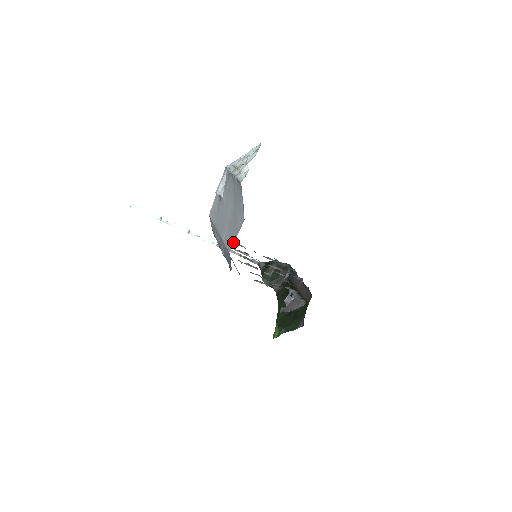
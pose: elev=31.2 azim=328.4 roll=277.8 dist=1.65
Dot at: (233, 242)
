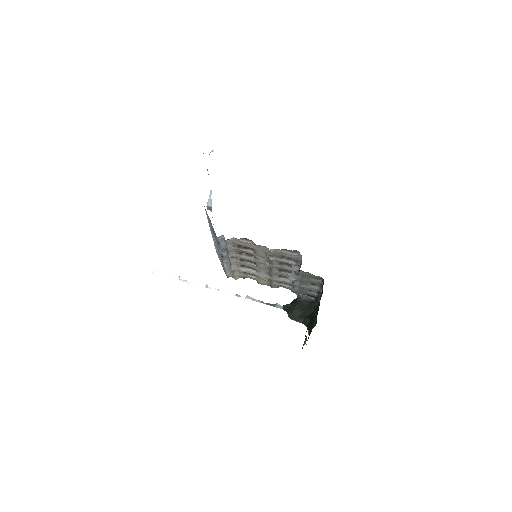
Dot at: occluded
